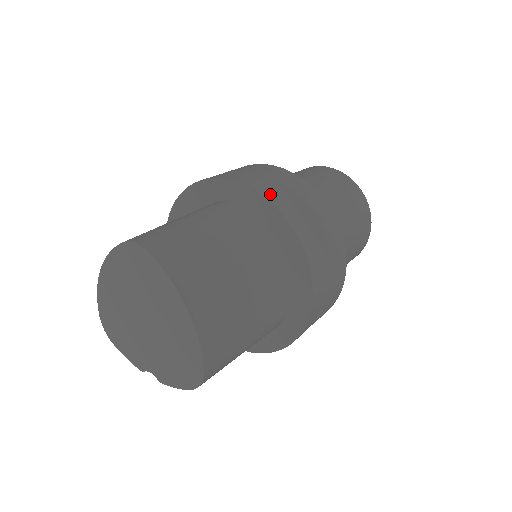
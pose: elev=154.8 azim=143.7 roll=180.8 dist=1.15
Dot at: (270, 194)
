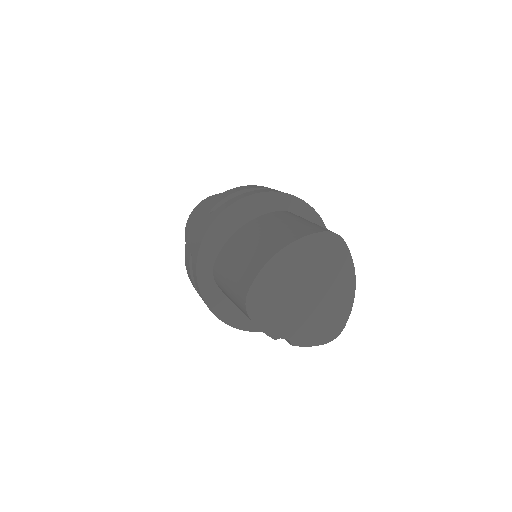
Dot at: occluded
